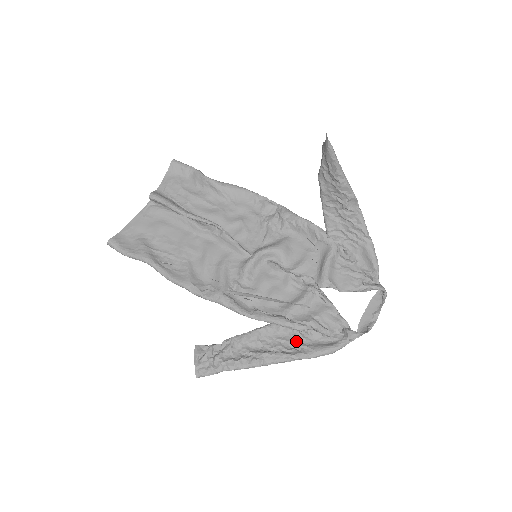
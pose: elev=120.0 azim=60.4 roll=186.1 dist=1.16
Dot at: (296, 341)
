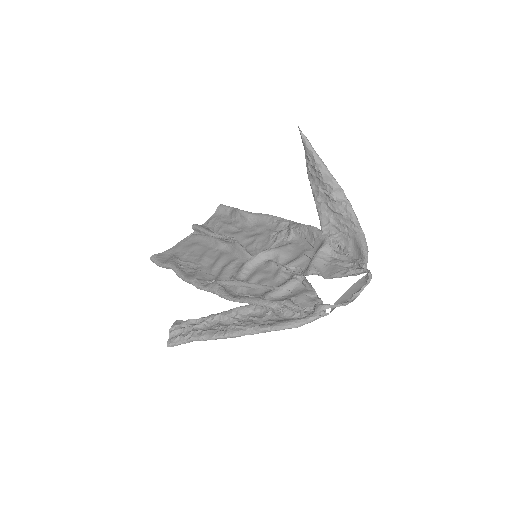
Dot at: (267, 318)
